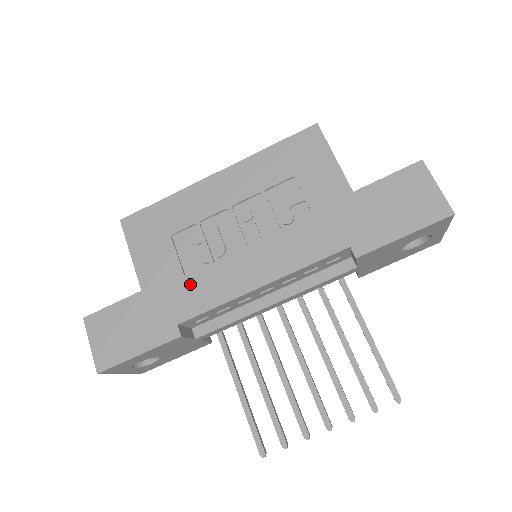
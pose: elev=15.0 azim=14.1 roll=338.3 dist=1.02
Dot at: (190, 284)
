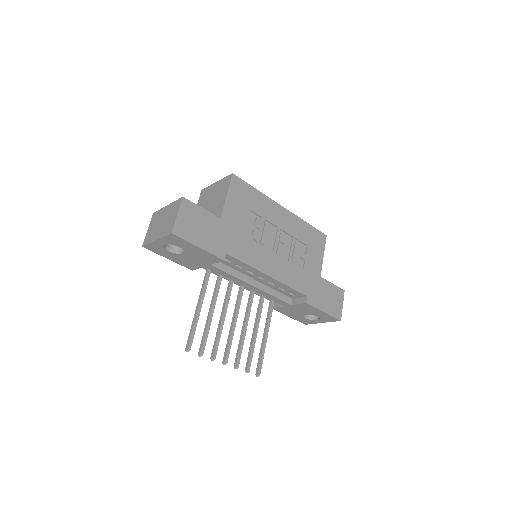
Dot at: (244, 241)
